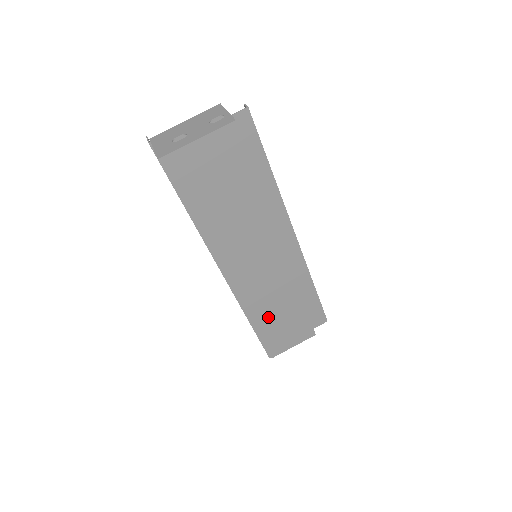
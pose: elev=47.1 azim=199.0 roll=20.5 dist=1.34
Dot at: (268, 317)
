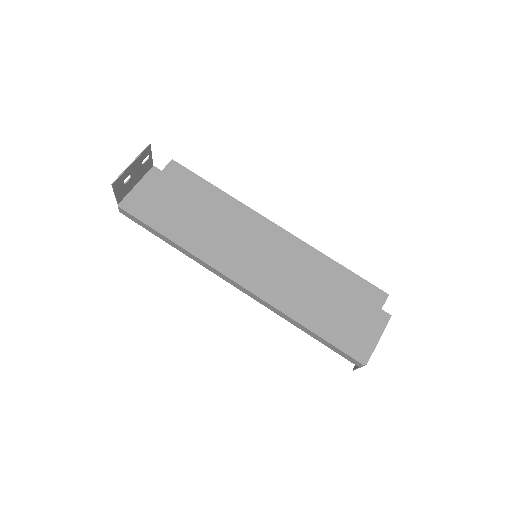
Dot at: (317, 313)
